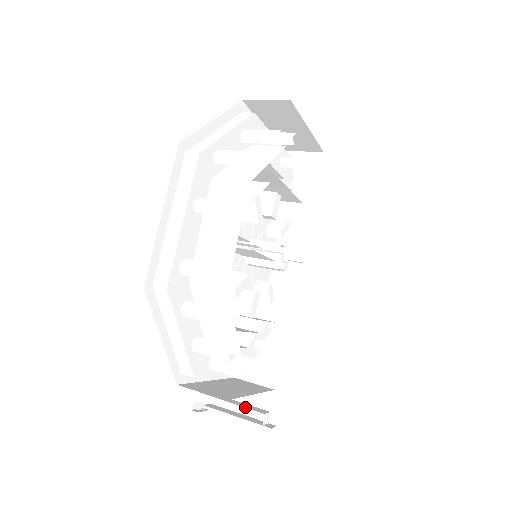
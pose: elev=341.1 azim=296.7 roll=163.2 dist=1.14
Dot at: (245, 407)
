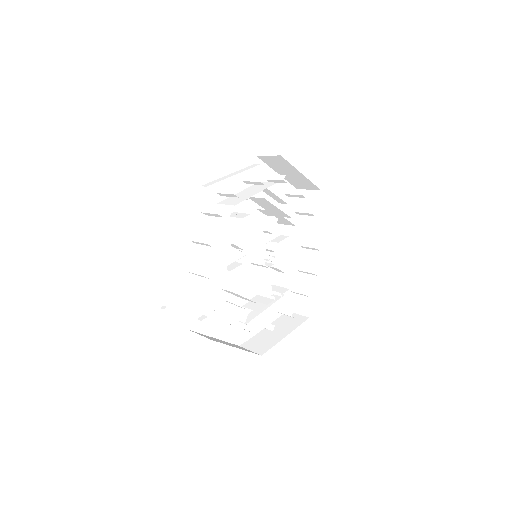
Dot at: (190, 301)
